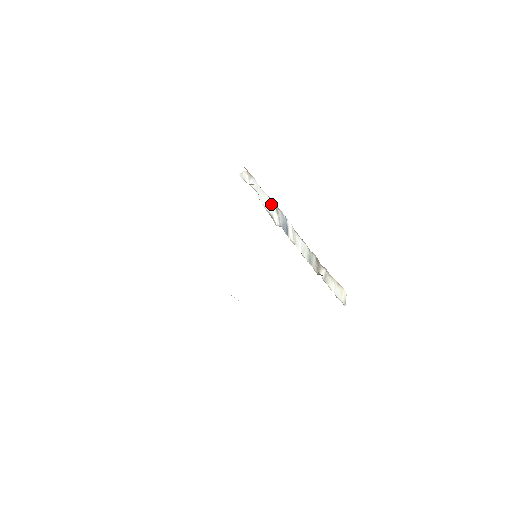
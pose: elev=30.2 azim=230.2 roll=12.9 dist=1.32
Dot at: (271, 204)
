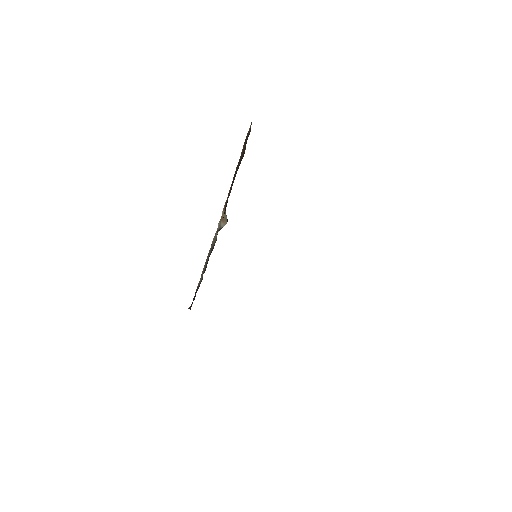
Dot at: occluded
